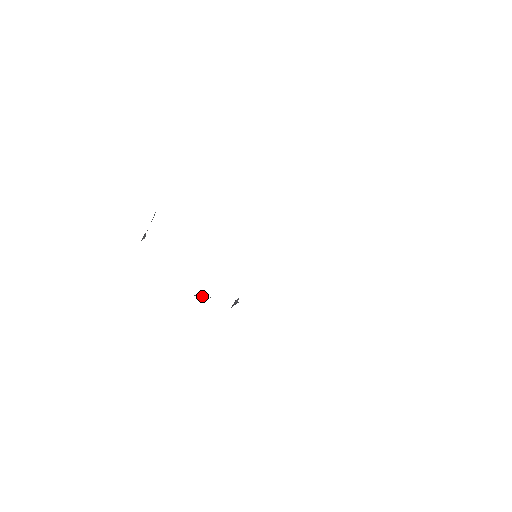
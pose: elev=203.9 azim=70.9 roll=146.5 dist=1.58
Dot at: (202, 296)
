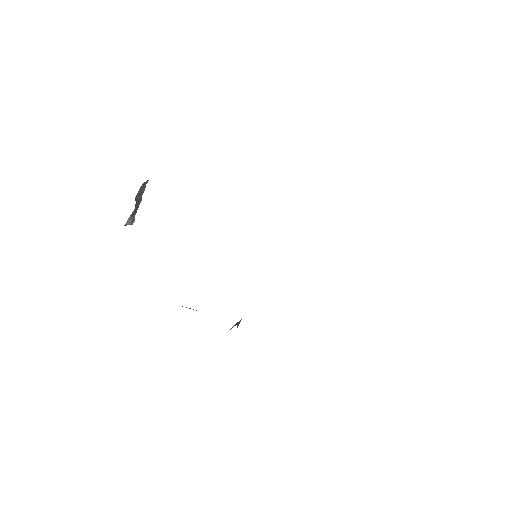
Dot at: (190, 308)
